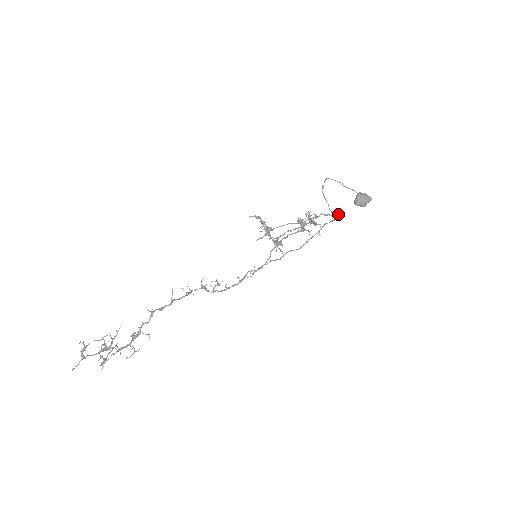
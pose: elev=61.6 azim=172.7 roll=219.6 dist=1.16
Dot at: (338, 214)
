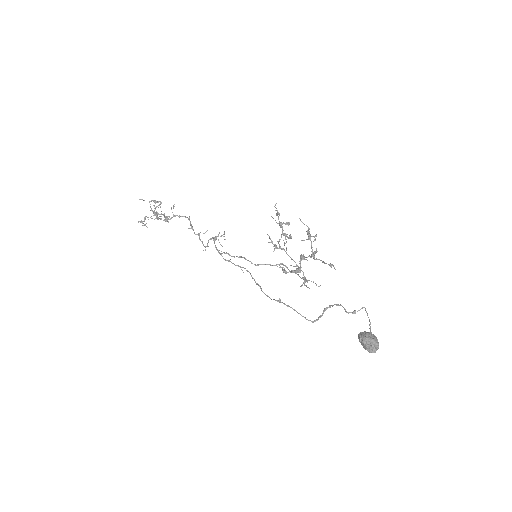
Dot at: (331, 264)
